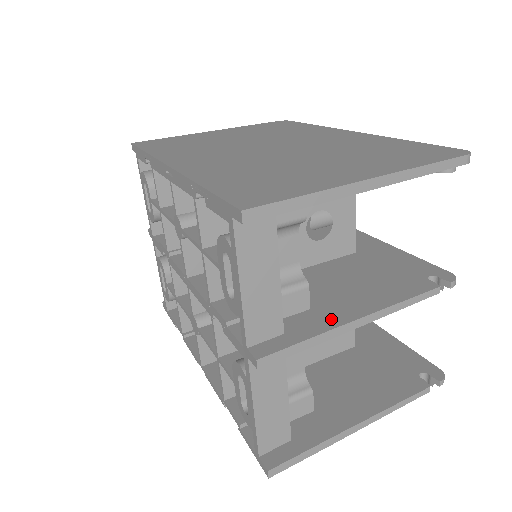
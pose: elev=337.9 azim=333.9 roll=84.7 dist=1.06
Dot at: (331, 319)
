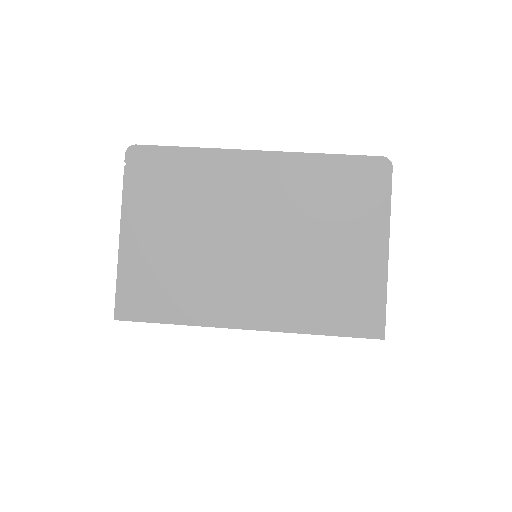
Dot at: occluded
